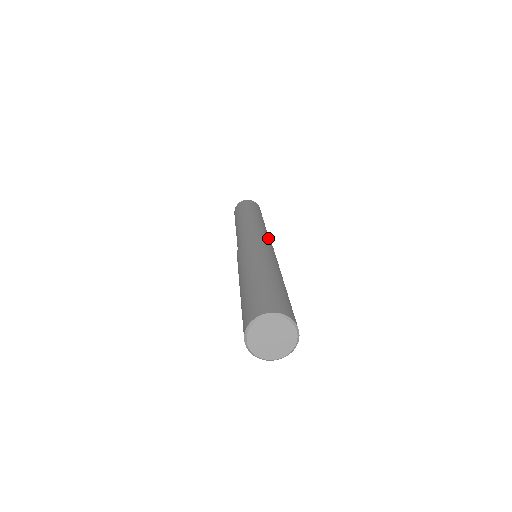
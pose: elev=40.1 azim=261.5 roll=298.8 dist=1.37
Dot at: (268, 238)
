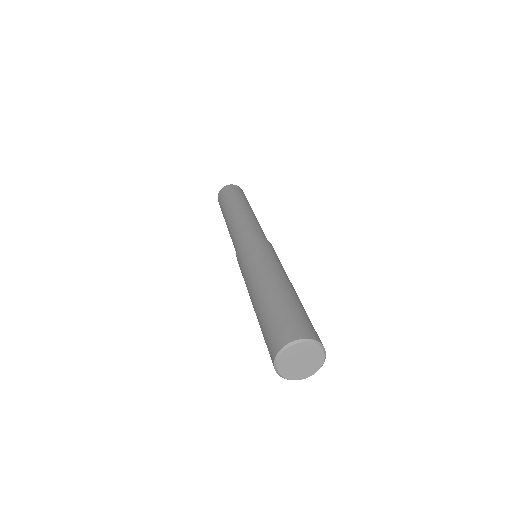
Dot at: occluded
